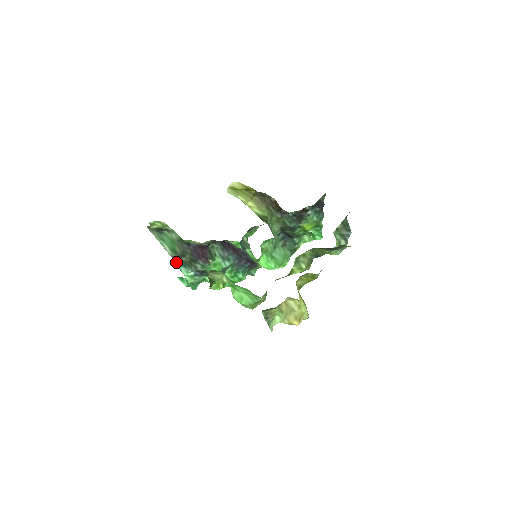
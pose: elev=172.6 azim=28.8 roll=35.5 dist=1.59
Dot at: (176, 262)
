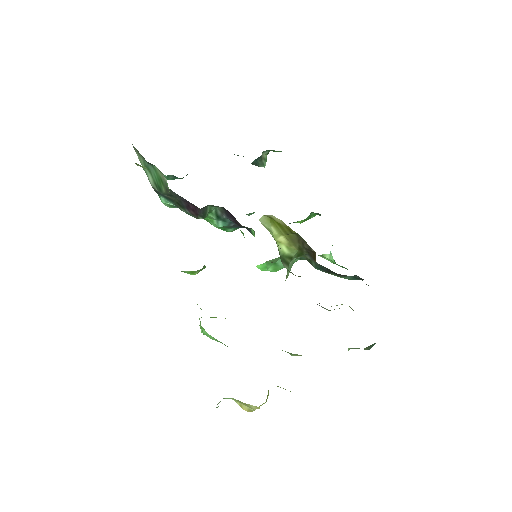
Dot at: (157, 192)
